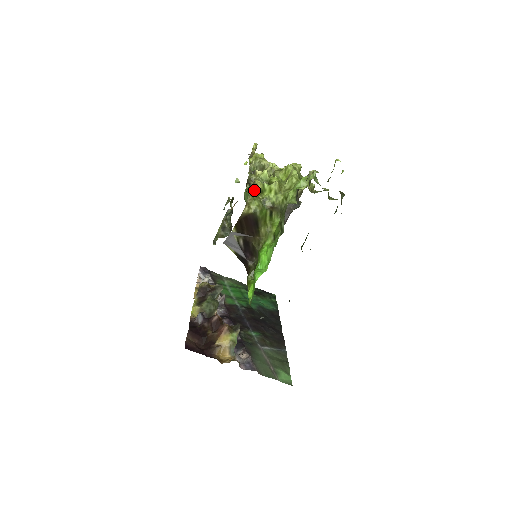
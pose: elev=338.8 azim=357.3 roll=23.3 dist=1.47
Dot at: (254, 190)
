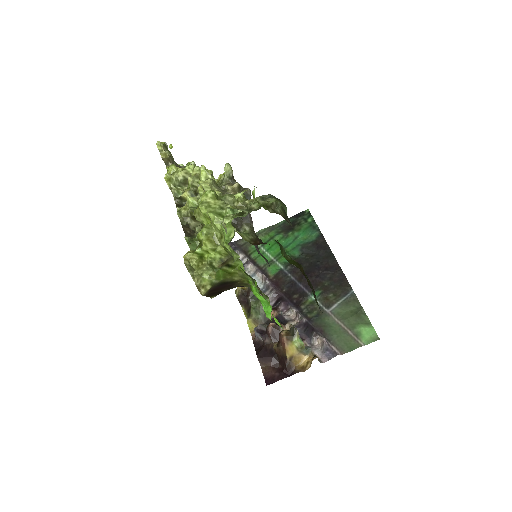
Dot at: (193, 266)
